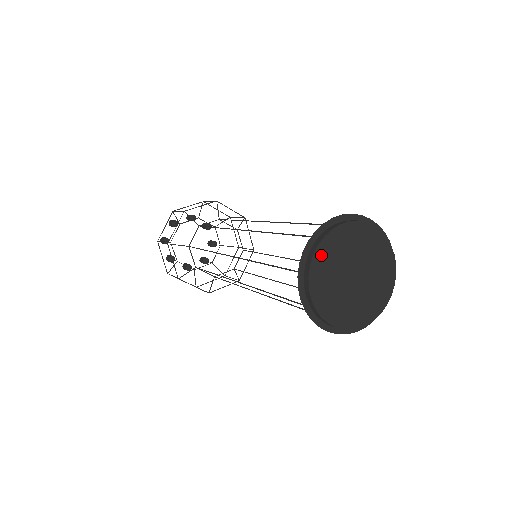
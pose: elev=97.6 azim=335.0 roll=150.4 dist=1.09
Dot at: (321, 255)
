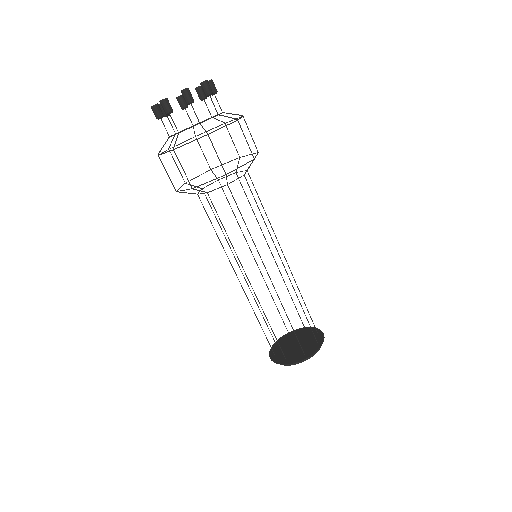
Dot at: (297, 362)
